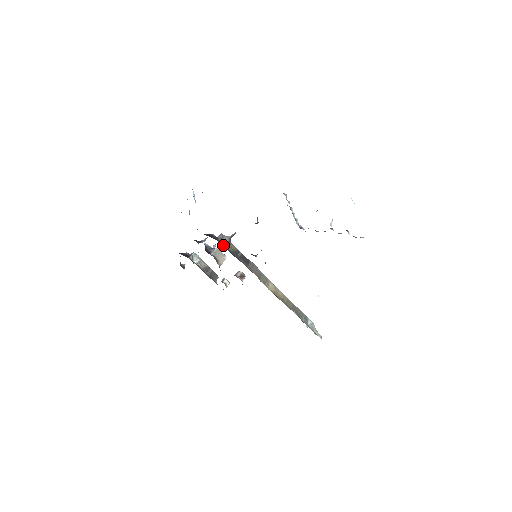
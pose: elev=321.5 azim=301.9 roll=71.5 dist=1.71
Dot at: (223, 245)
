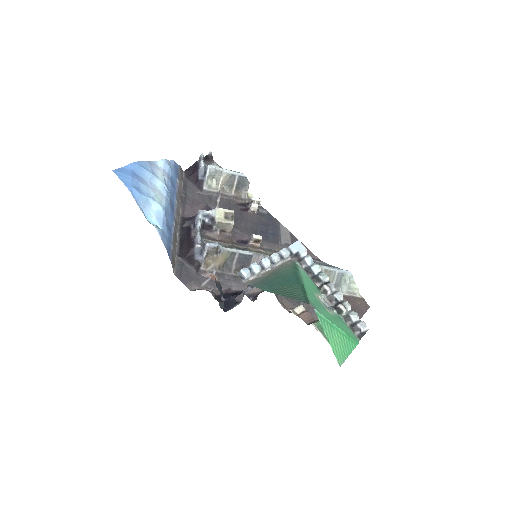
Dot at: occluded
